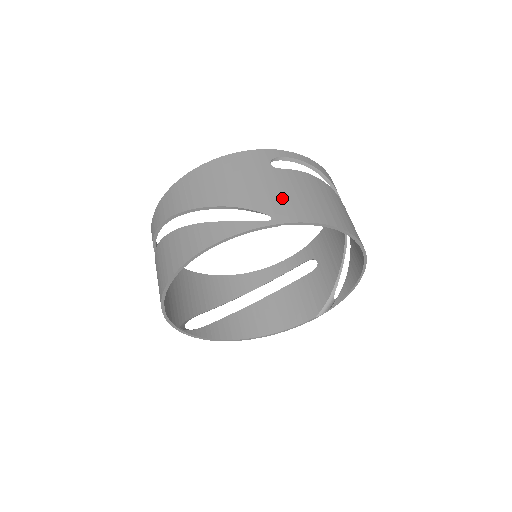
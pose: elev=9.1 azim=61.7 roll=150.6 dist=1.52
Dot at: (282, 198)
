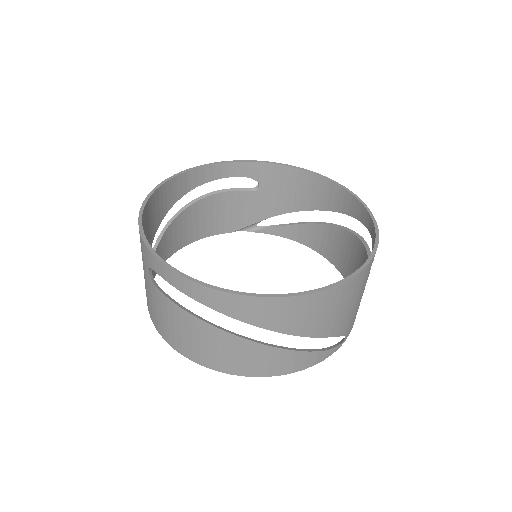
Dot at: occluded
